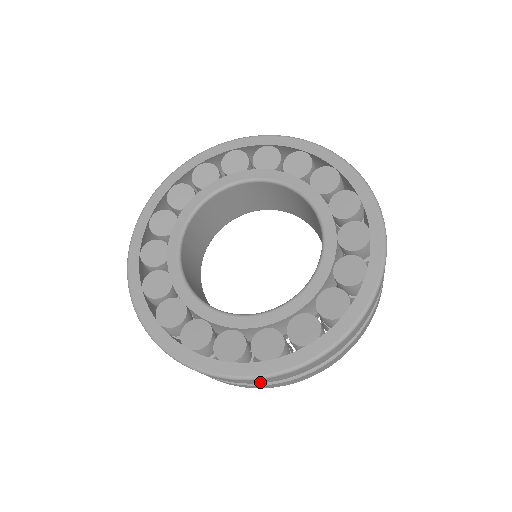
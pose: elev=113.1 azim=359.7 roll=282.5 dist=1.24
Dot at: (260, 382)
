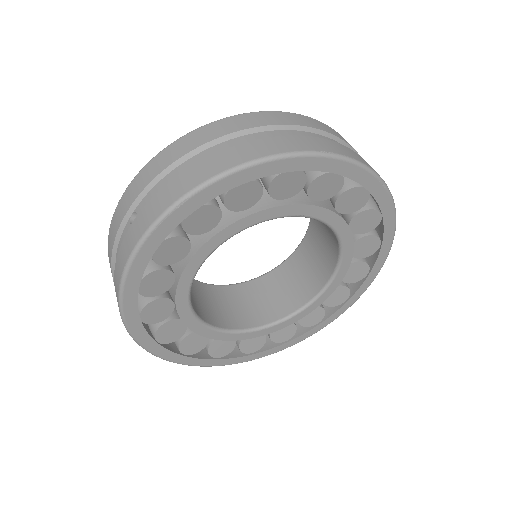
Dot at: occluded
